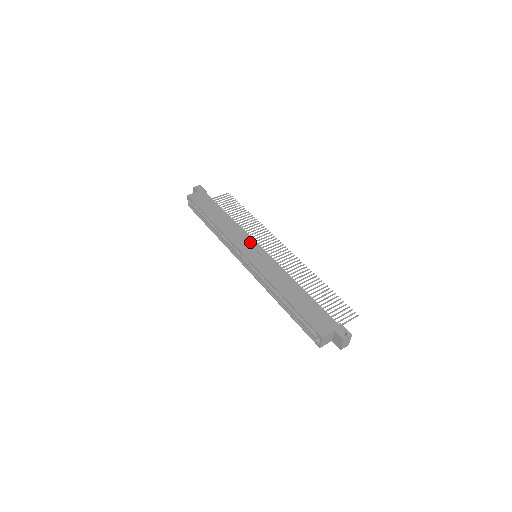
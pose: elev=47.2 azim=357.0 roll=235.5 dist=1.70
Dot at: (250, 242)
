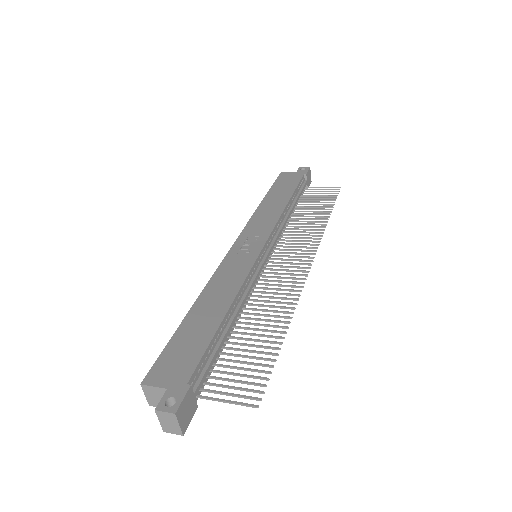
Dot at: (262, 235)
